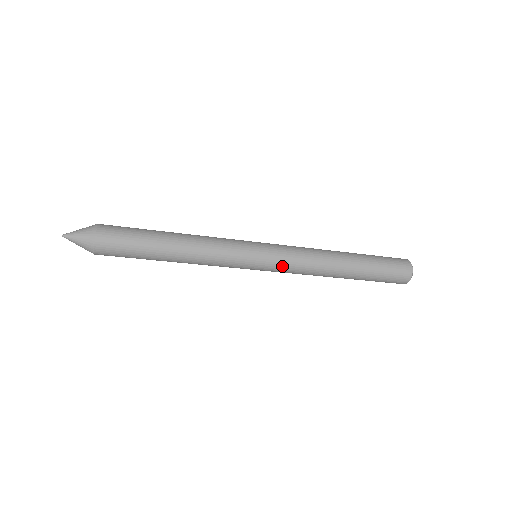
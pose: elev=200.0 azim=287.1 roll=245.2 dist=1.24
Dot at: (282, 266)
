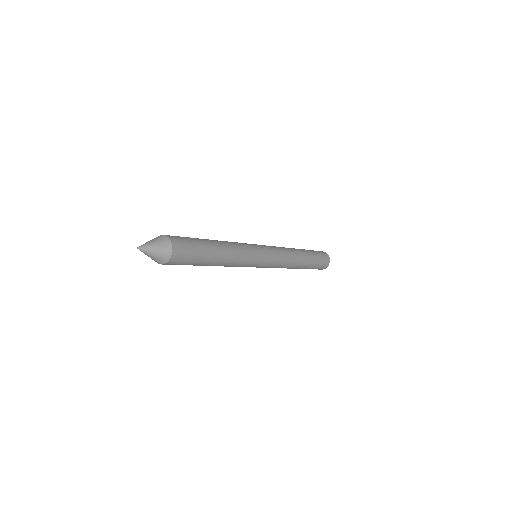
Dot at: (269, 267)
